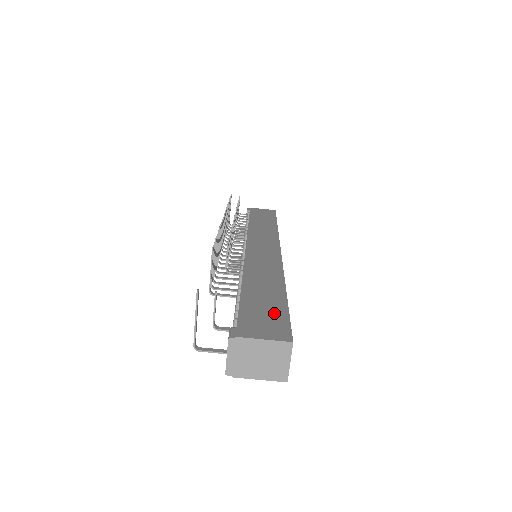
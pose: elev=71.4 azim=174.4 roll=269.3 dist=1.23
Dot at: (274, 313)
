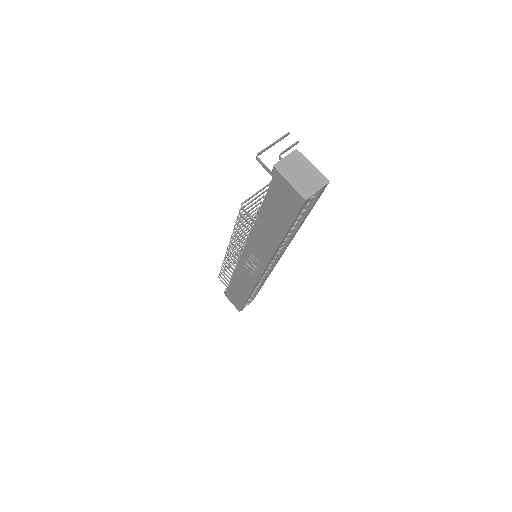
Dot at: occluded
